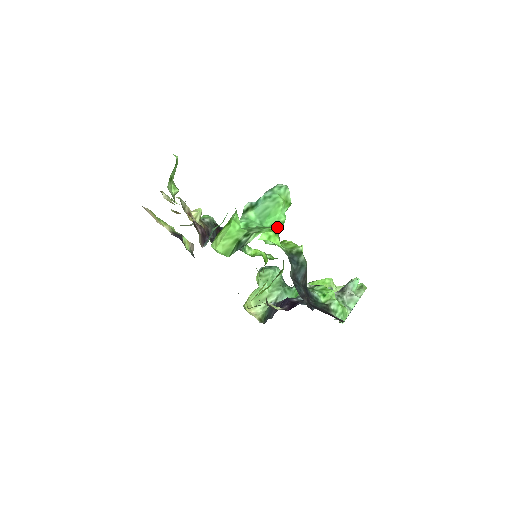
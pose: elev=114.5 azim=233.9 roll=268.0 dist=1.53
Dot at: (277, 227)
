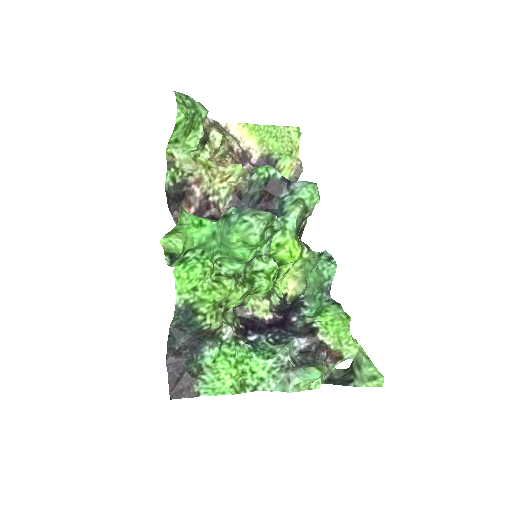
Dot at: (235, 259)
